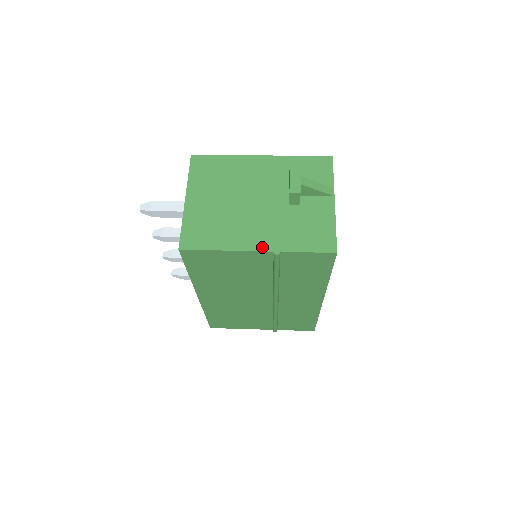
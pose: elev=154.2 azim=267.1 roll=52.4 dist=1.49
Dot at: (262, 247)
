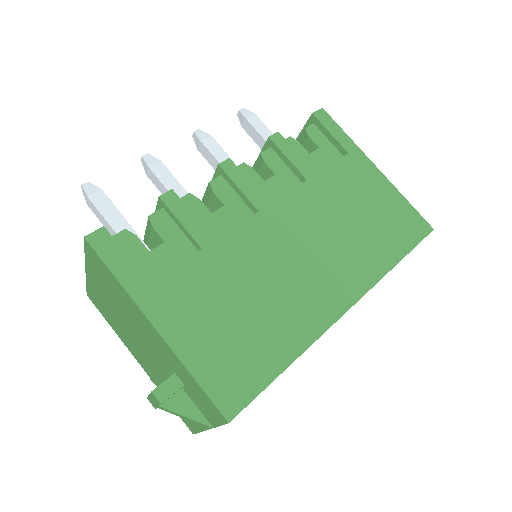
Dot at: (142, 366)
